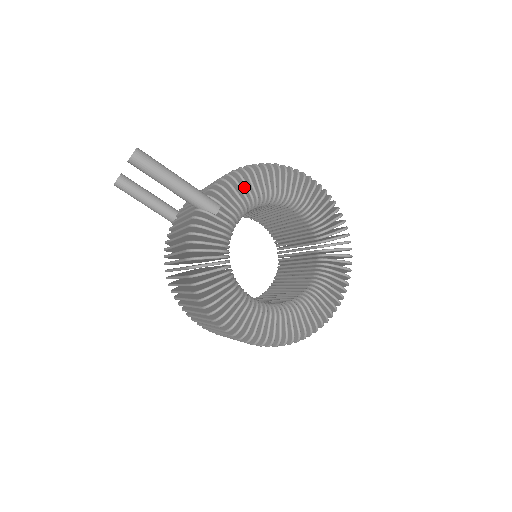
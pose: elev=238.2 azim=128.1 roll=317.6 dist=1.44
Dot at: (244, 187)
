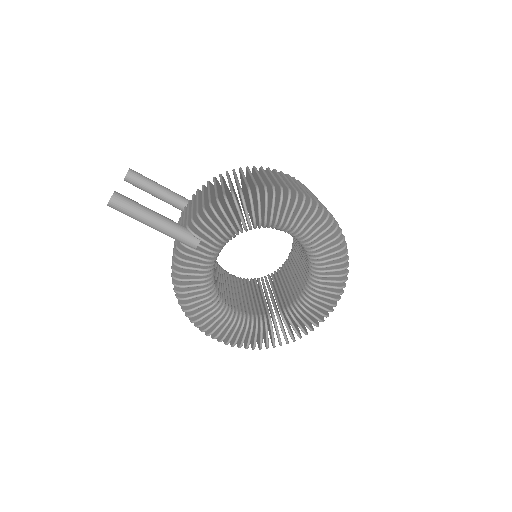
Dot at: (226, 219)
